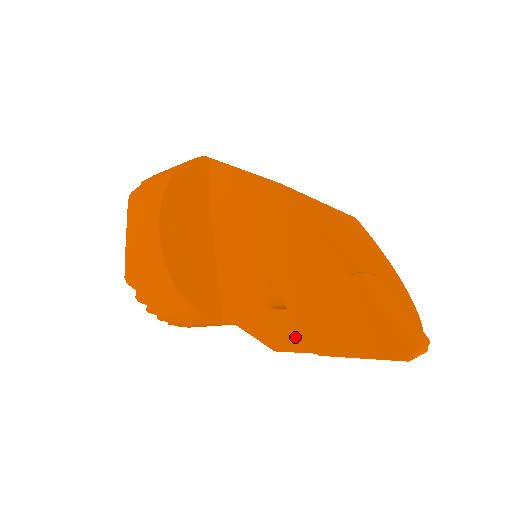
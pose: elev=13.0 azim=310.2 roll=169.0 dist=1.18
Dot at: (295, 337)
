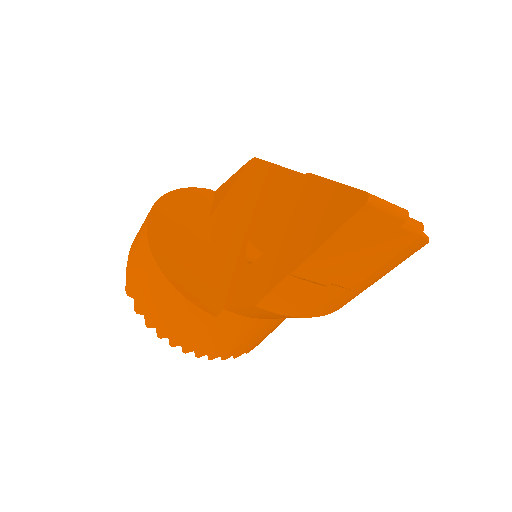
Dot at: (270, 274)
